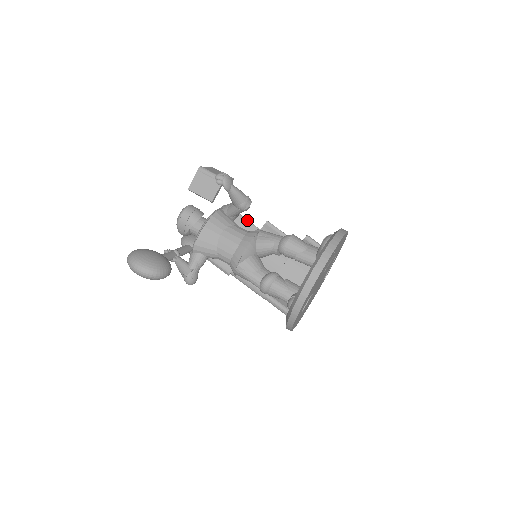
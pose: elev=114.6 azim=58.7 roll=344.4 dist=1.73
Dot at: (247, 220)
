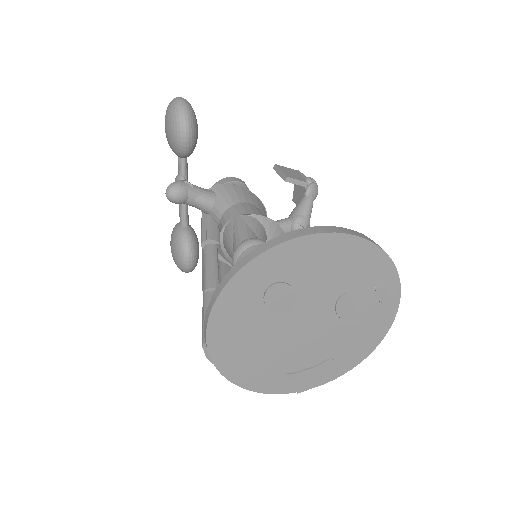
Dot at: occluded
